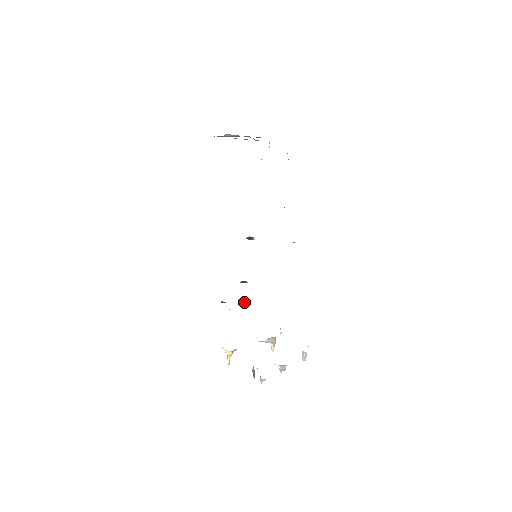
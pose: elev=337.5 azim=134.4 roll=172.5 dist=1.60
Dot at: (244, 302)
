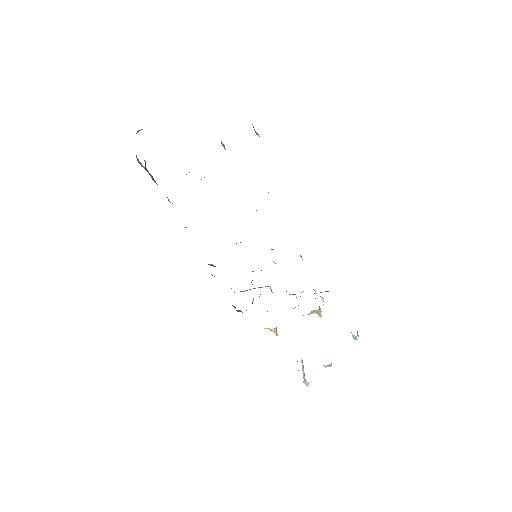
Dot at: occluded
